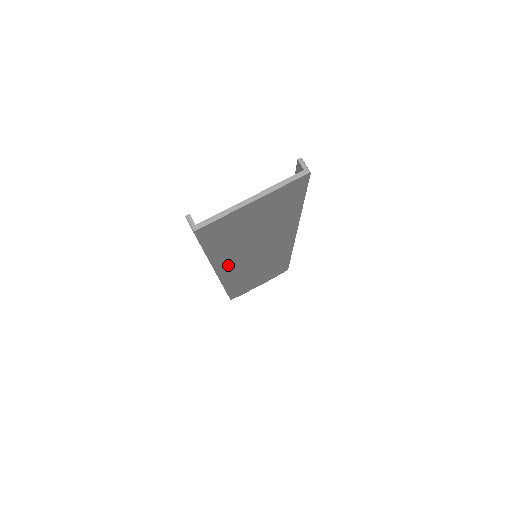
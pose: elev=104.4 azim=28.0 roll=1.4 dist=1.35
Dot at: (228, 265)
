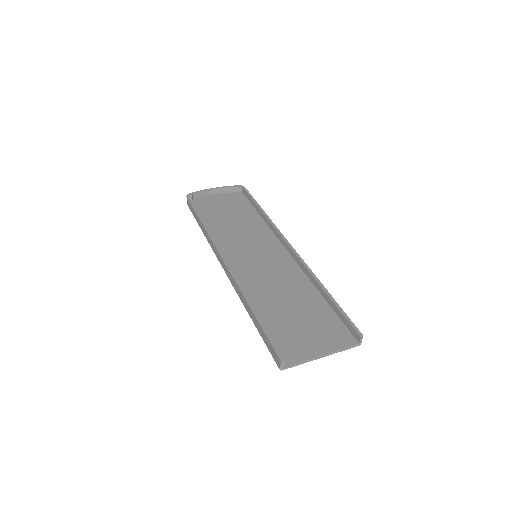
Dot at: (242, 280)
